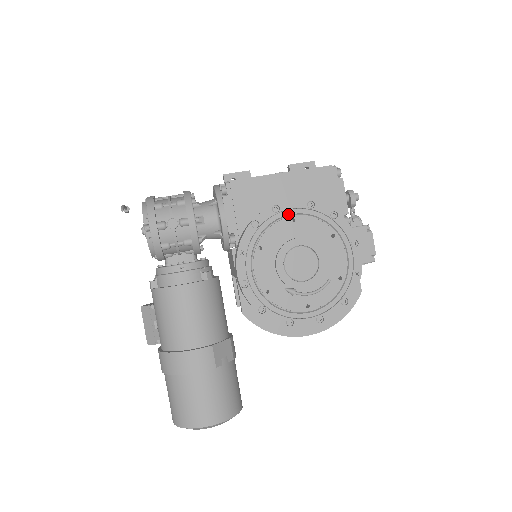
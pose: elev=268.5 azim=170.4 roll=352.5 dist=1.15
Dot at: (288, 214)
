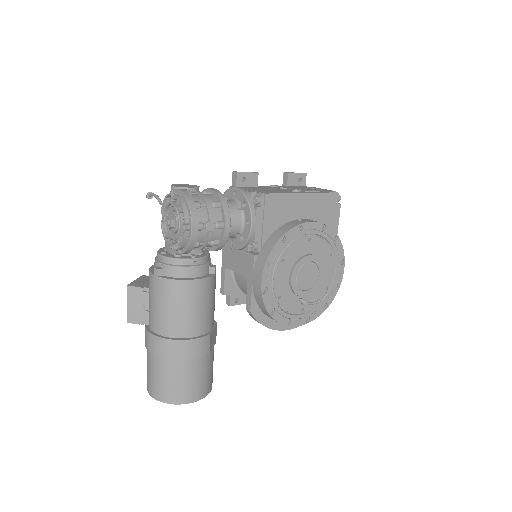
Dot at: (307, 233)
